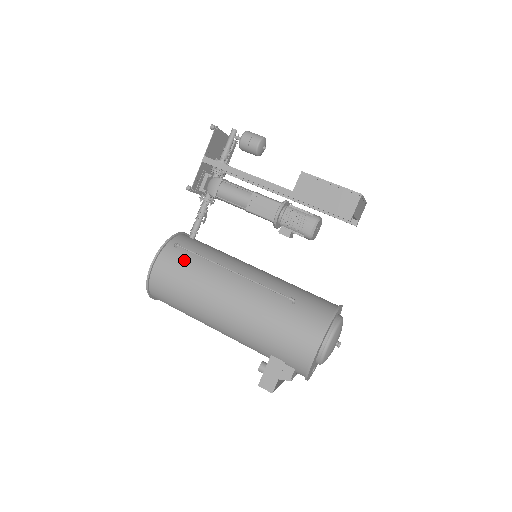
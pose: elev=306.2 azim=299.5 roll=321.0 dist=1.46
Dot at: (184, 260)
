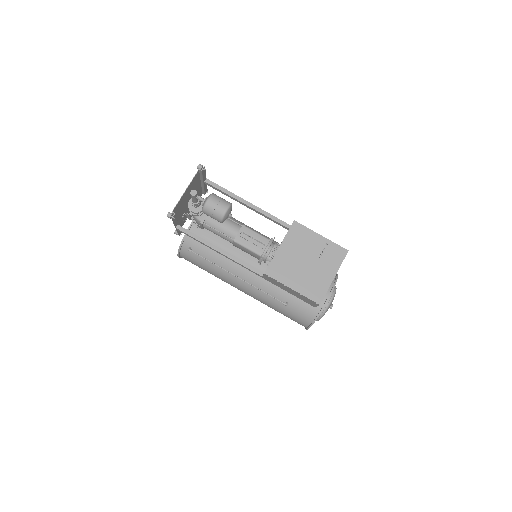
Dot at: (200, 261)
